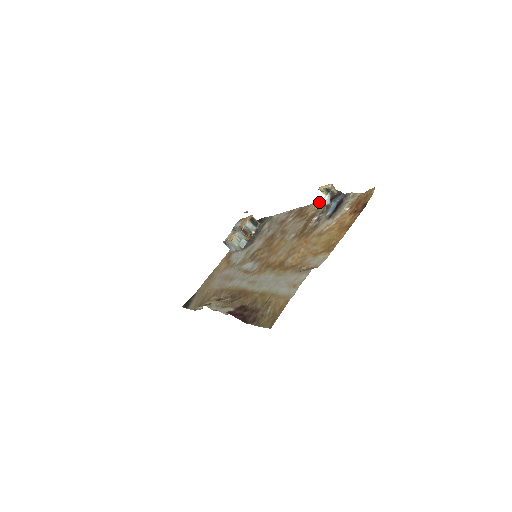
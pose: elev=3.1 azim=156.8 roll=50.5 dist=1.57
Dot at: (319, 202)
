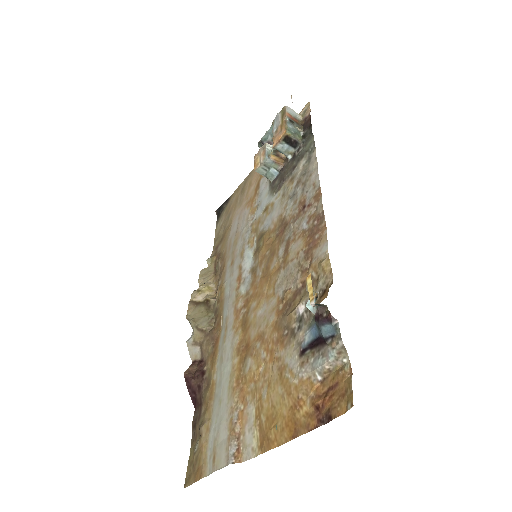
Dot at: (324, 265)
